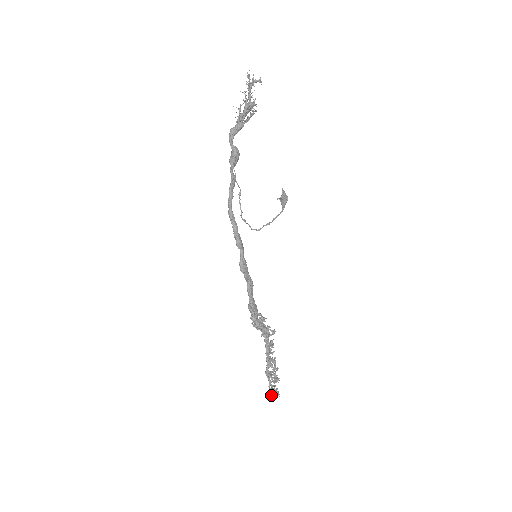
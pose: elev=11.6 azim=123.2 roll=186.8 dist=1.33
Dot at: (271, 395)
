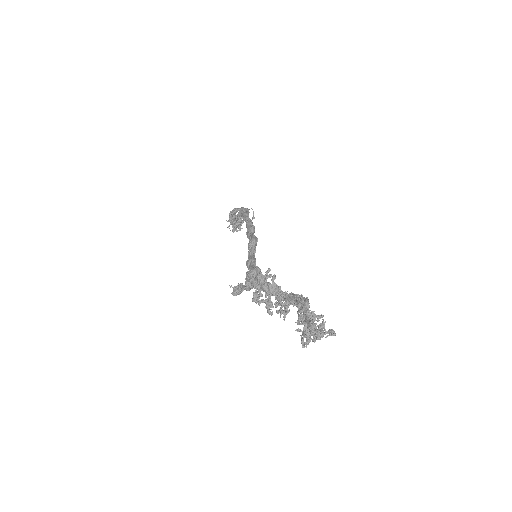
Dot at: (317, 331)
